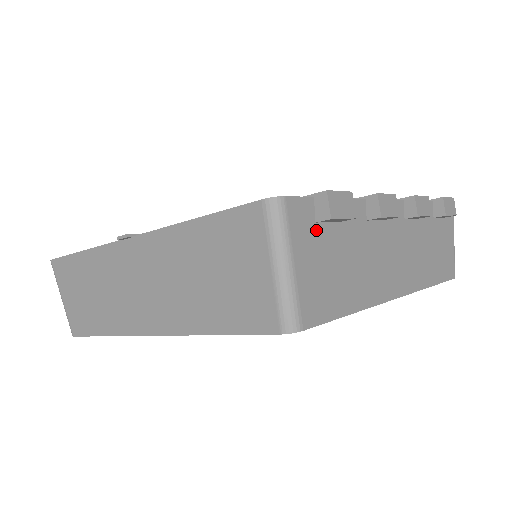
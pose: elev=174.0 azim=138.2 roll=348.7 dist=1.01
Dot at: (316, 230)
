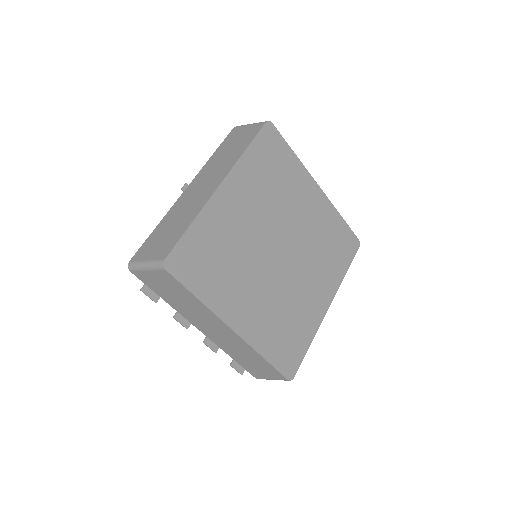
Dot at: occluded
